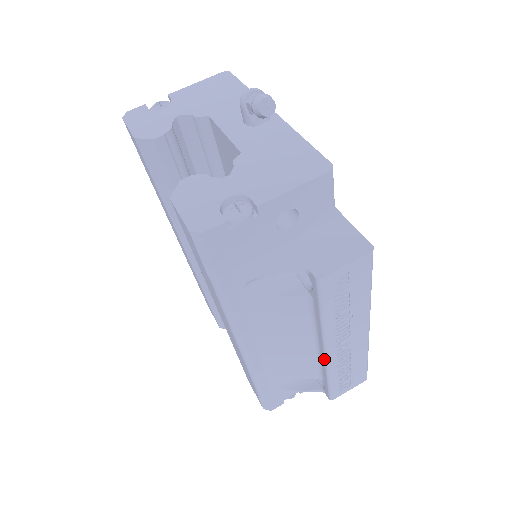
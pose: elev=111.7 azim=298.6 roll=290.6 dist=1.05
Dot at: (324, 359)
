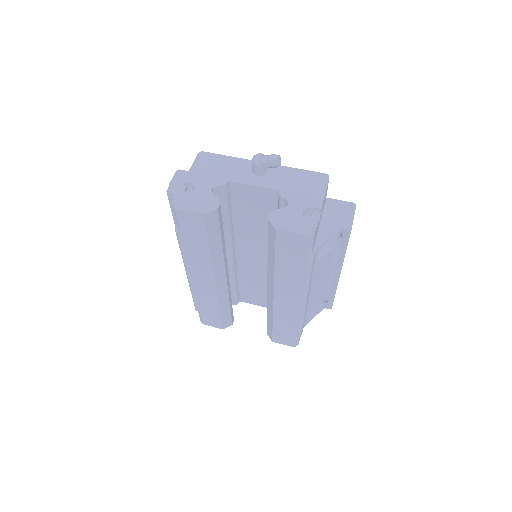
Dot at: (337, 280)
